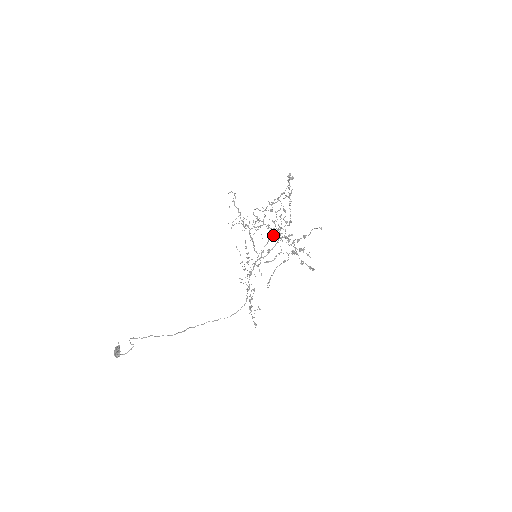
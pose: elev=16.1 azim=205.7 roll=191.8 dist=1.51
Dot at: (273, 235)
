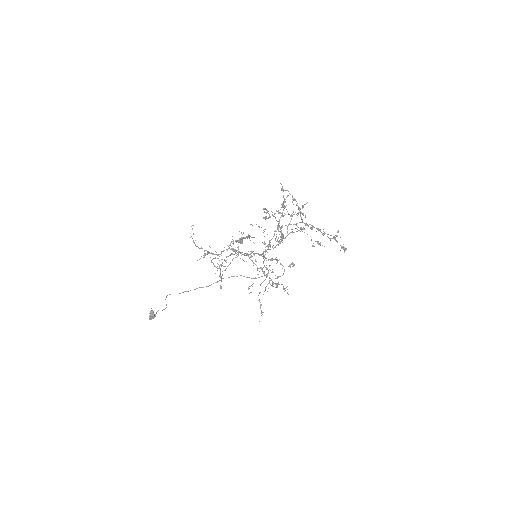
Dot at: (280, 228)
